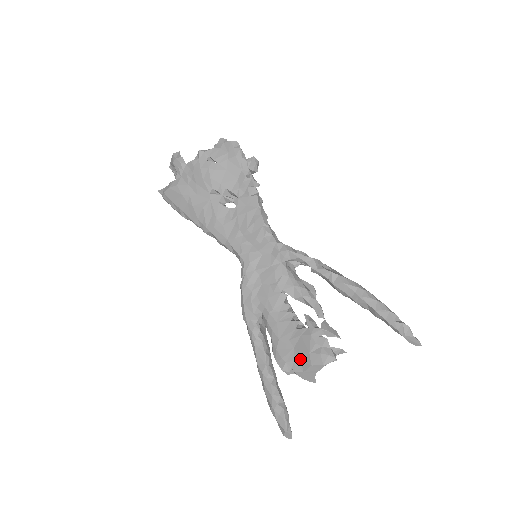
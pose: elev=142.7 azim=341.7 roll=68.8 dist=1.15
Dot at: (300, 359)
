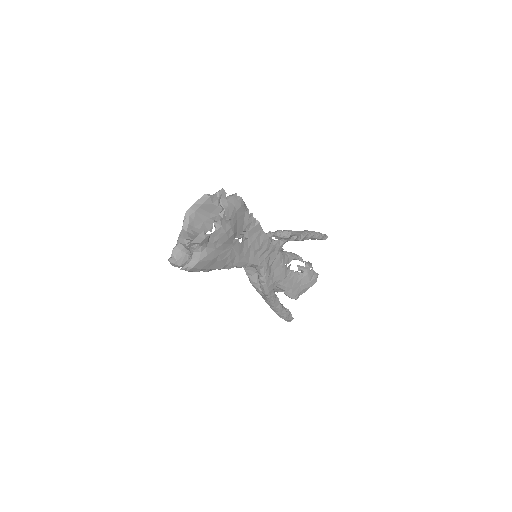
Dot at: (305, 288)
